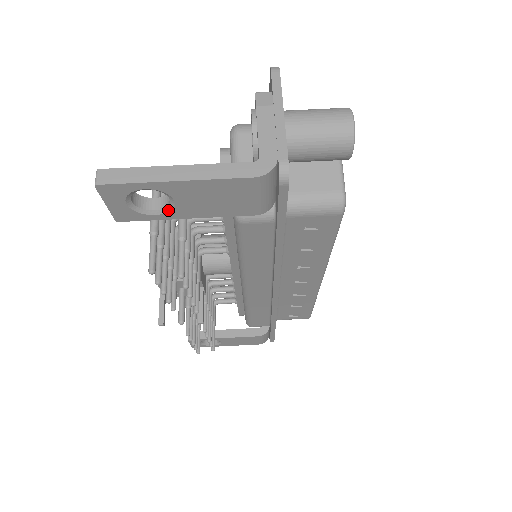
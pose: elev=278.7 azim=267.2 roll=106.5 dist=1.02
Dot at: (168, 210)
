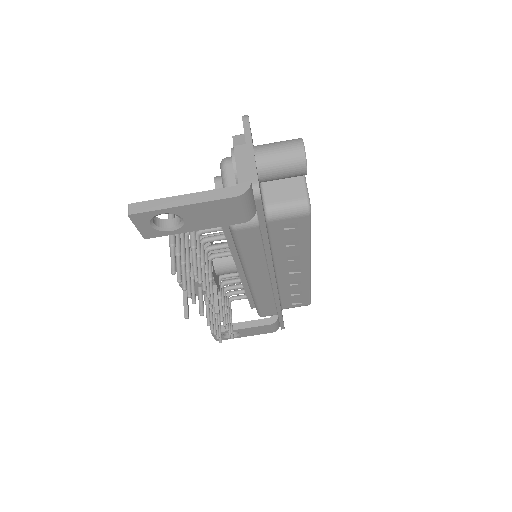
Dot at: (180, 226)
